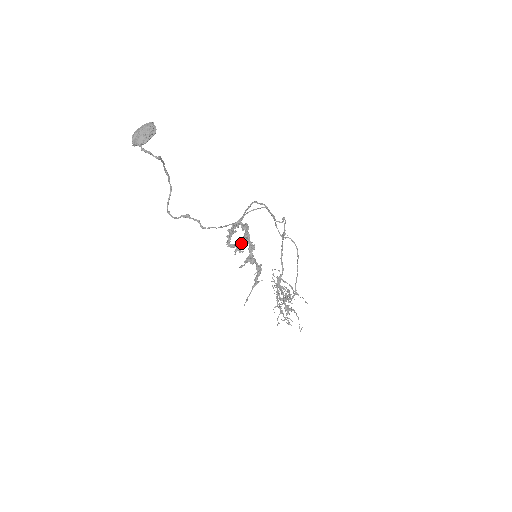
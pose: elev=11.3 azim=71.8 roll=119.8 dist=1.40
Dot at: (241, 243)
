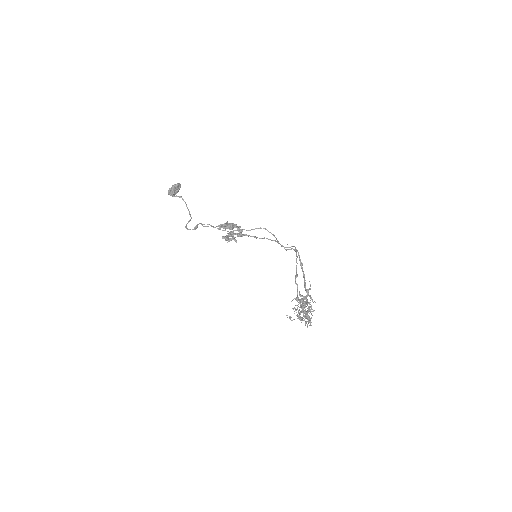
Dot at: (234, 237)
